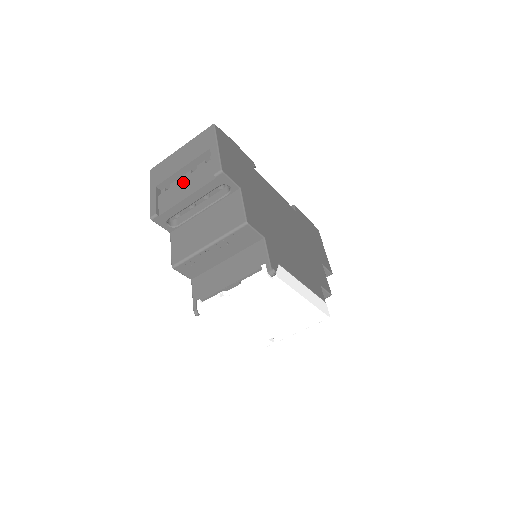
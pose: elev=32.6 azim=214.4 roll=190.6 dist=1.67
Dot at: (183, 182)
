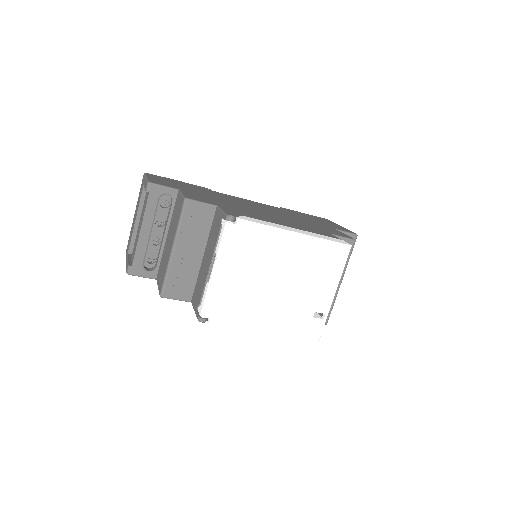
Dot at: (138, 226)
